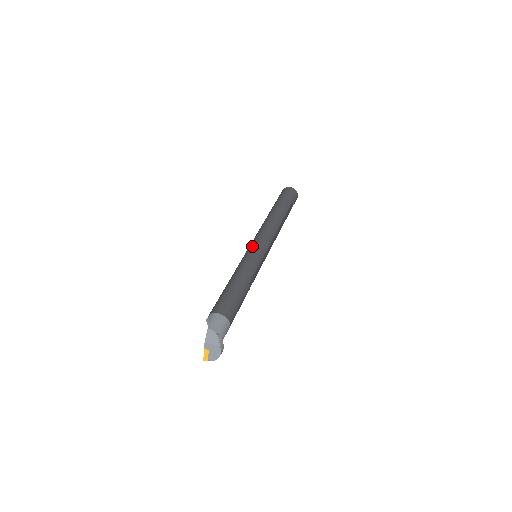
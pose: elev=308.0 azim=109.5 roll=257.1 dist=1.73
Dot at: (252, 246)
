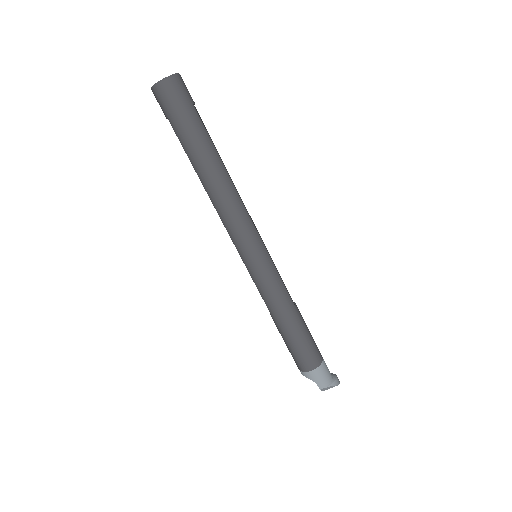
Dot at: (248, 261)
